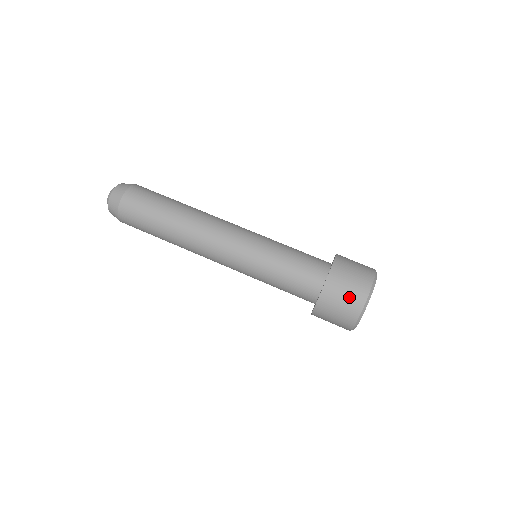
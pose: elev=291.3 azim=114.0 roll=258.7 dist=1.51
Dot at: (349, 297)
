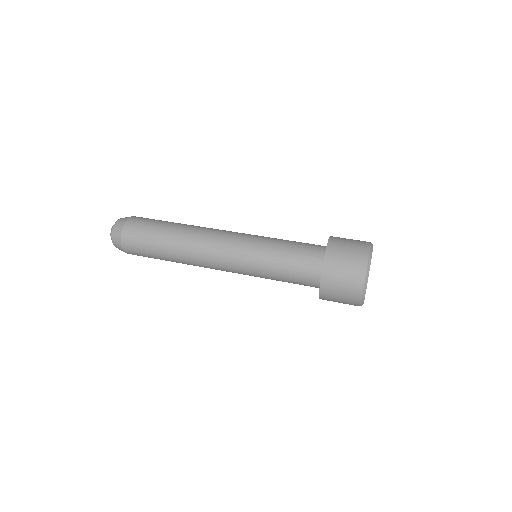
Dot at: (350, 266)
